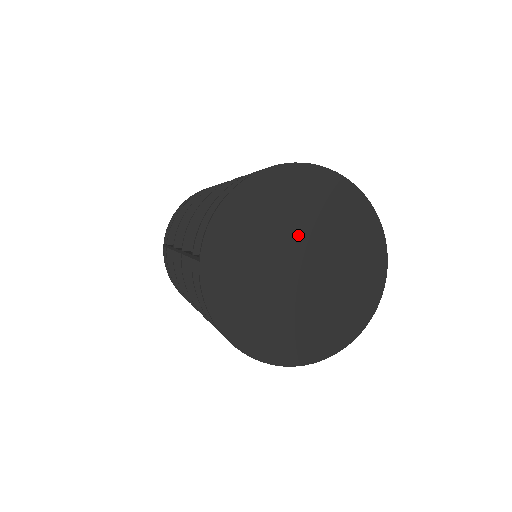
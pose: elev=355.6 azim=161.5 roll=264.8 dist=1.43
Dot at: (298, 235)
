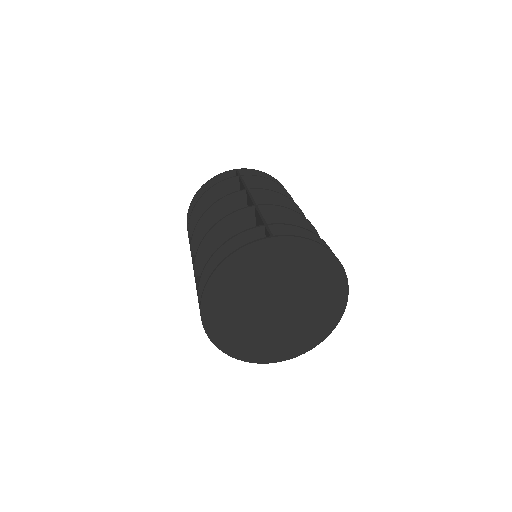
Dot at: (271, 286)
